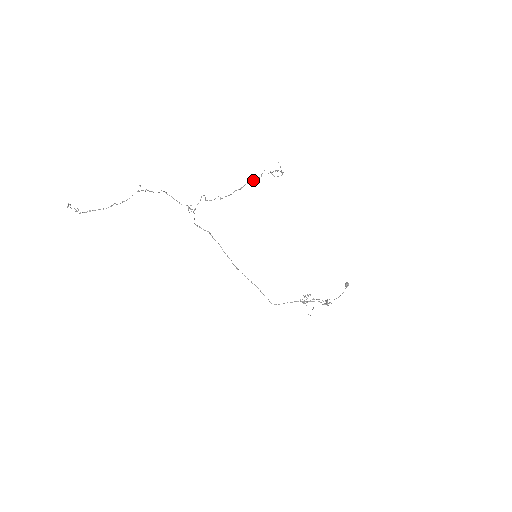
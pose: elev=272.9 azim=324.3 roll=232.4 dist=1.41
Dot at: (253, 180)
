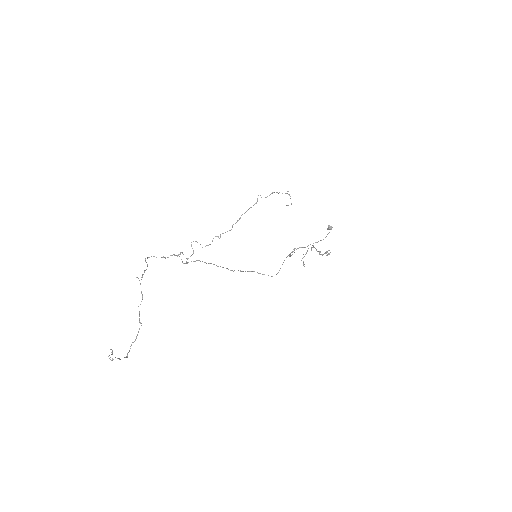
Dot at: (249, 208)
